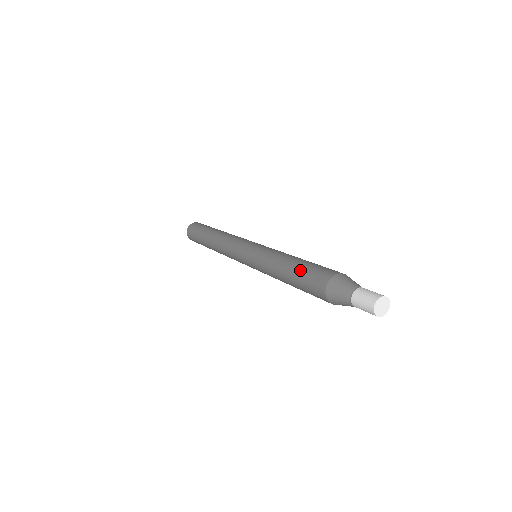
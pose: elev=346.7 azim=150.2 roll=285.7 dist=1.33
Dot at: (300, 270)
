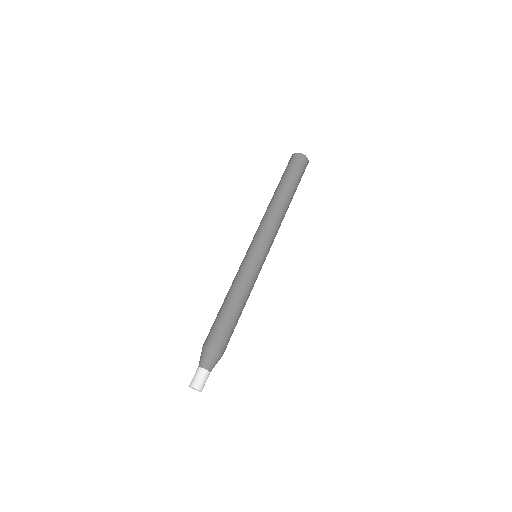
Dot at: occluded
